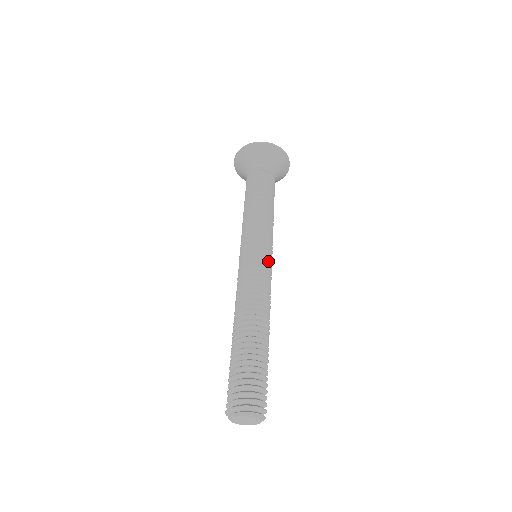
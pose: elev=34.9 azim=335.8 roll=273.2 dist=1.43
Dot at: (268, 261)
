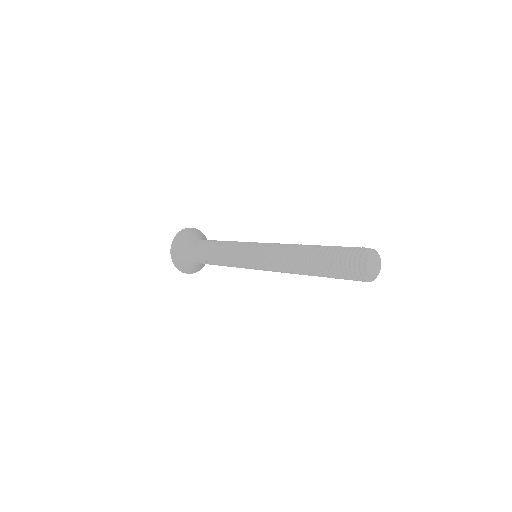
Dot at: occluded
